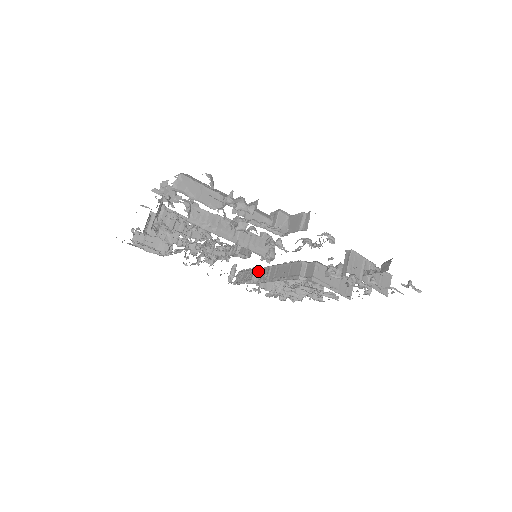
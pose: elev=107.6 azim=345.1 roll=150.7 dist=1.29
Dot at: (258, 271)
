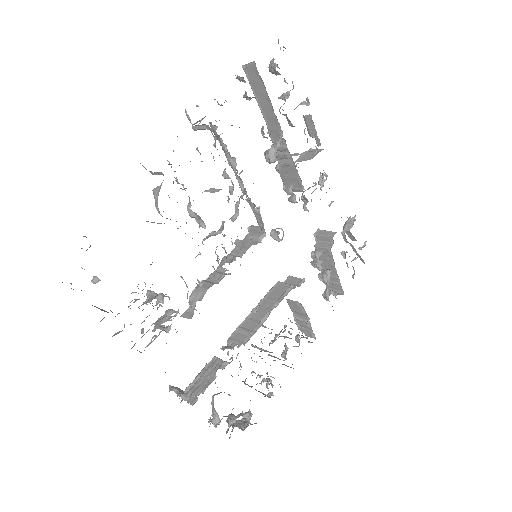
Dot at: (224, 348)
